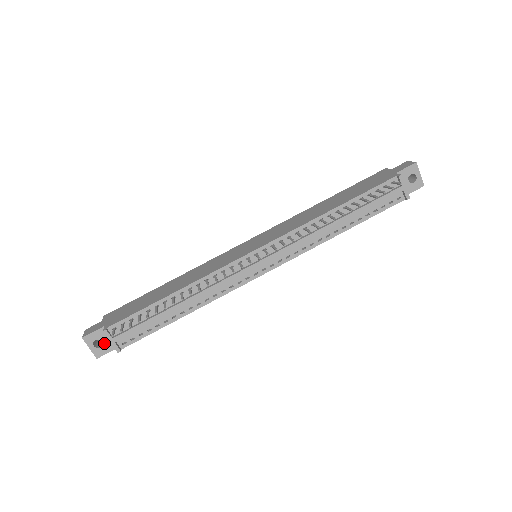
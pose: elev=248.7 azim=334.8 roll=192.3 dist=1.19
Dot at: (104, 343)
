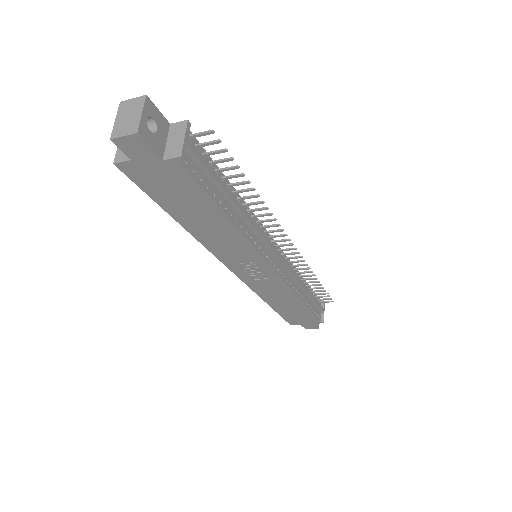
Dot at: (156, 134)
